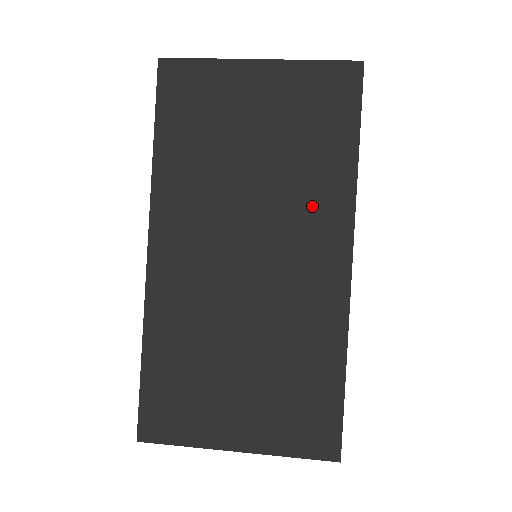
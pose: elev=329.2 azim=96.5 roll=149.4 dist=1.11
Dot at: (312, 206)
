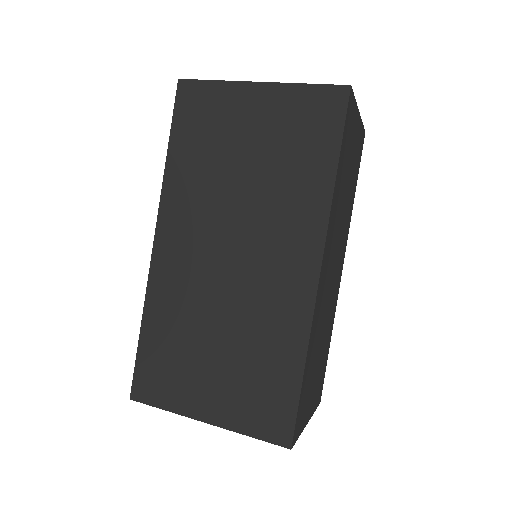
Dot at: (291, 215)
